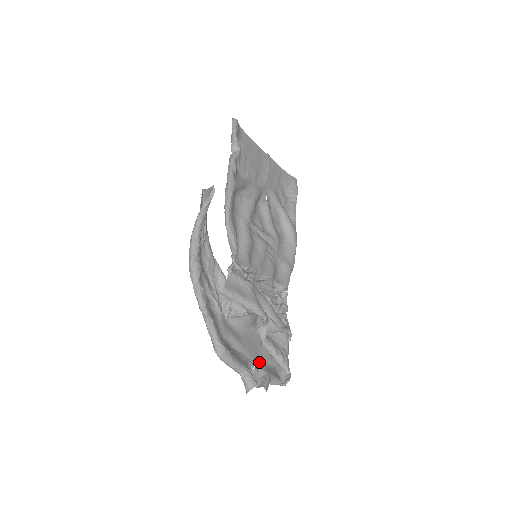
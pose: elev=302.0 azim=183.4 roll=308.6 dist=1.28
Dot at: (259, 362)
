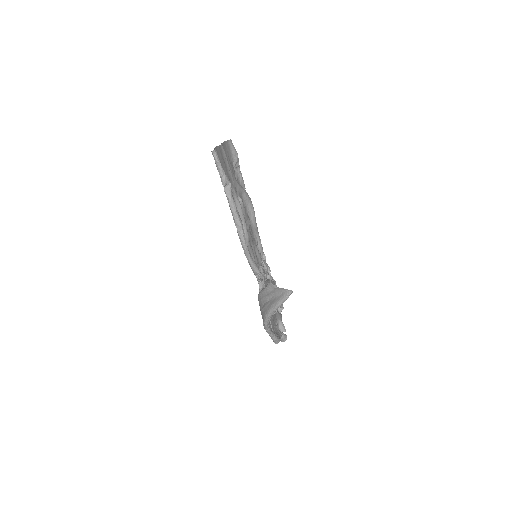
Dot at: (276, 318)
